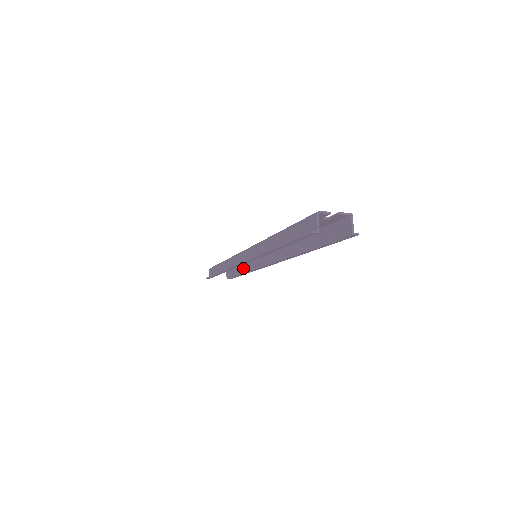
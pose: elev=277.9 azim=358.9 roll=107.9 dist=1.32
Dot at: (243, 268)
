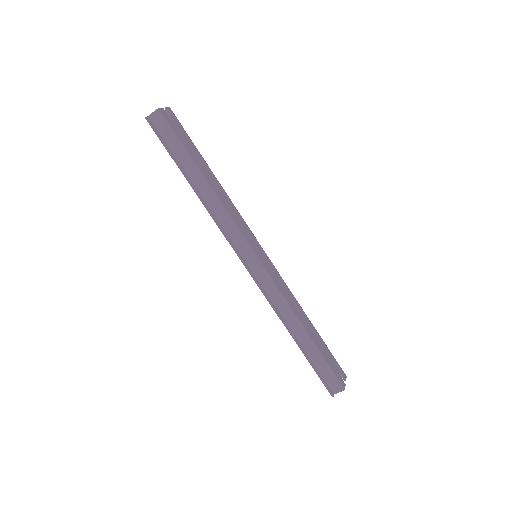
Dot at: occluded
